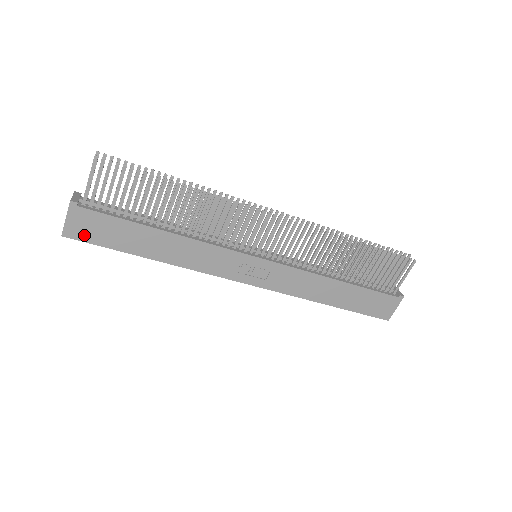
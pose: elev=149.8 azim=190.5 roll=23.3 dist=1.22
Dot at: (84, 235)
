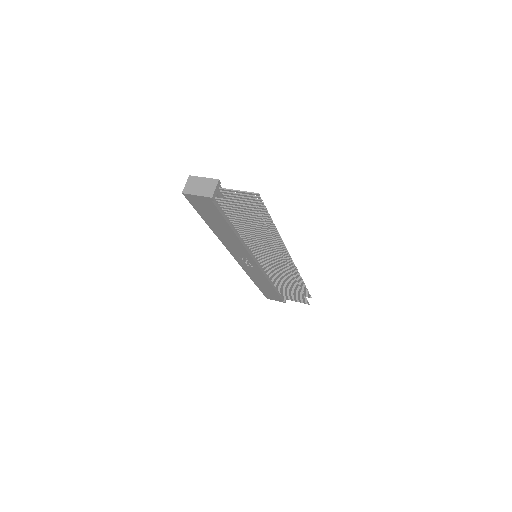
Dot at: (194, 202)
